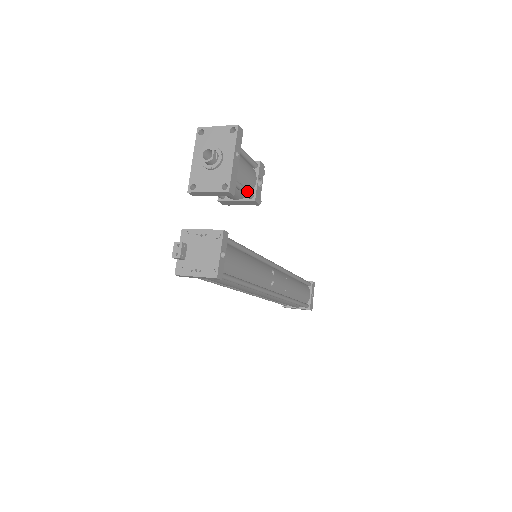
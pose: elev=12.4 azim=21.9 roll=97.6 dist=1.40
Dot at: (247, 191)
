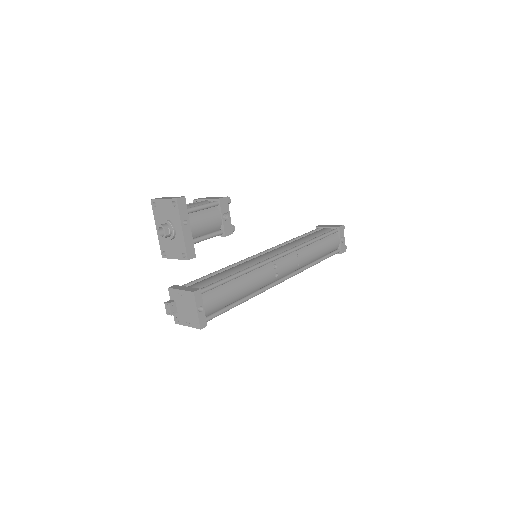
Dot at: (213, 236)
